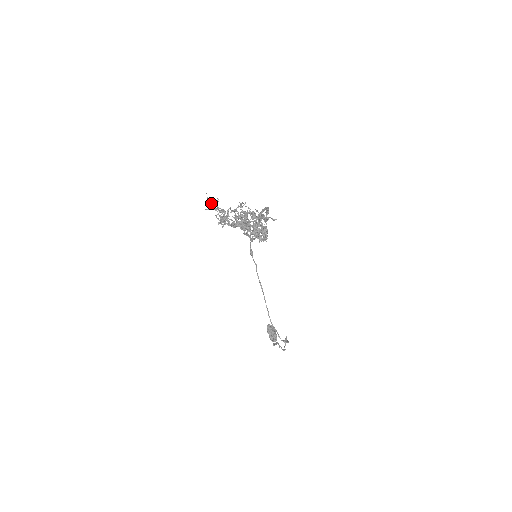
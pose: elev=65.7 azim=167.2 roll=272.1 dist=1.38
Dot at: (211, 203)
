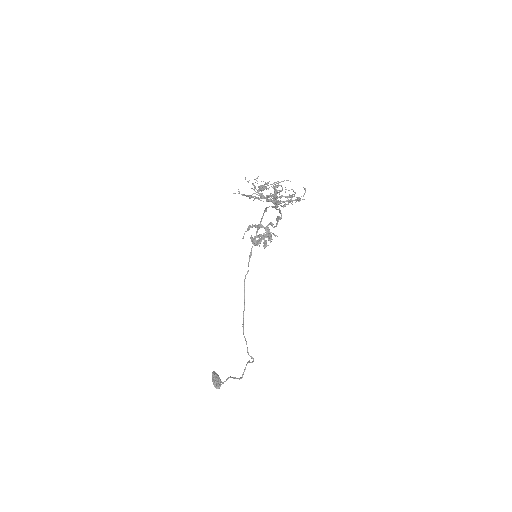
Dot at: (248, 181)
